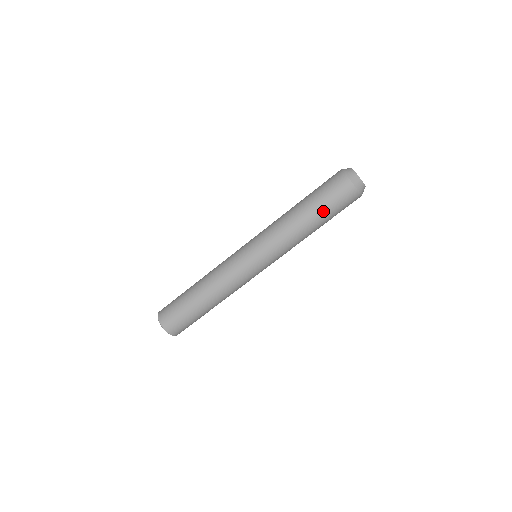
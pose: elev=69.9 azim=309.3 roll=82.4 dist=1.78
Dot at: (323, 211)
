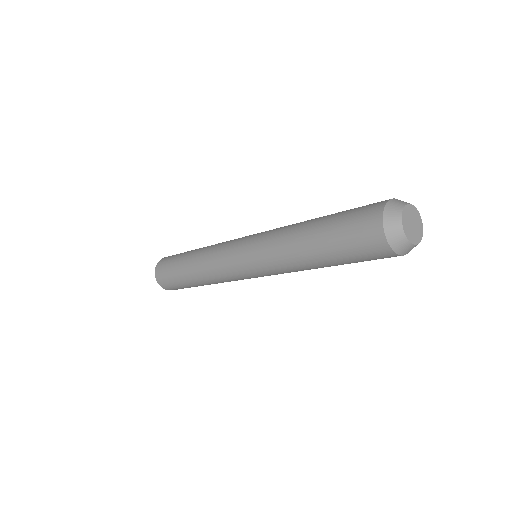
Dot at: (342, 262)
